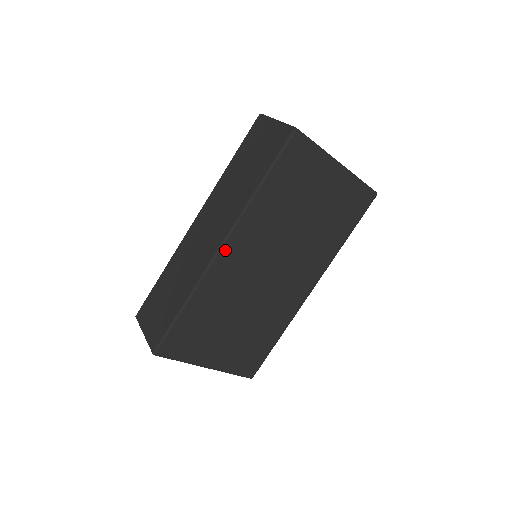
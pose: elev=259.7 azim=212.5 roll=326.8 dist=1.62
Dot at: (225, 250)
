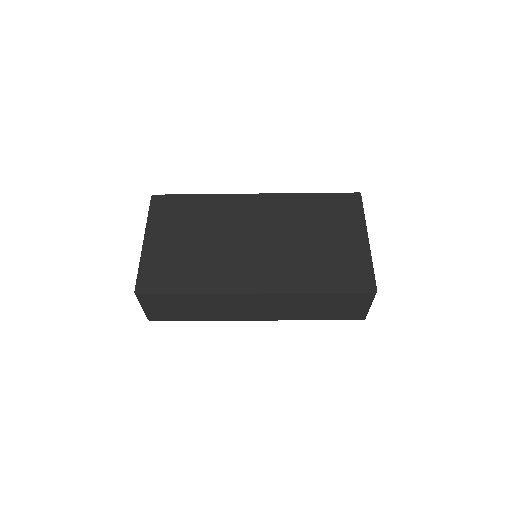
Dot at: occluded
